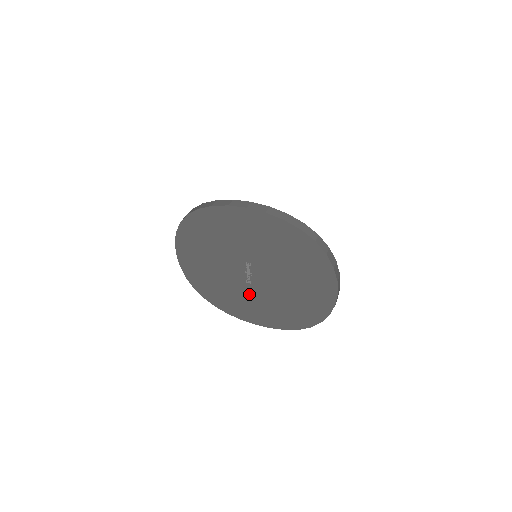
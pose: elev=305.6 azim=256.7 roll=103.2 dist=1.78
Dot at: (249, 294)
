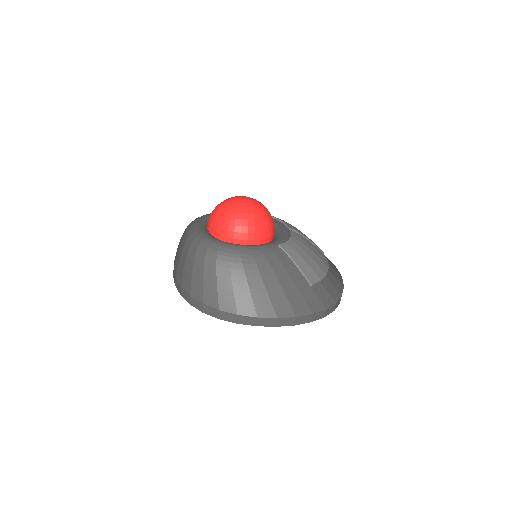
Dot at: occluded
